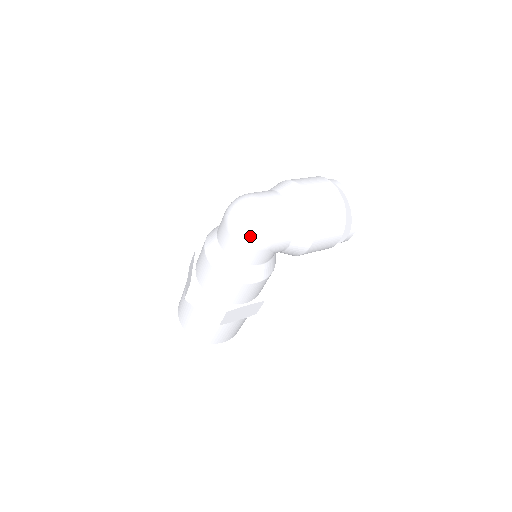
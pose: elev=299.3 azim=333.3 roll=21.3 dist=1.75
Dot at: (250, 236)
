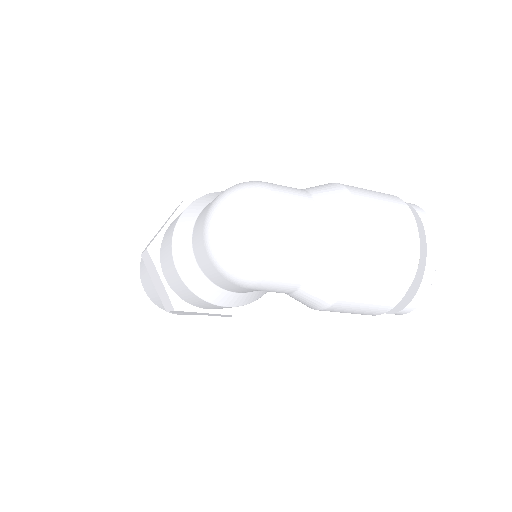
Dot at: (226, 263)
